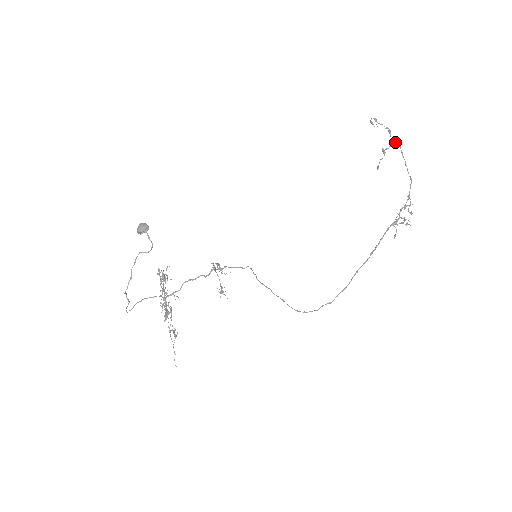
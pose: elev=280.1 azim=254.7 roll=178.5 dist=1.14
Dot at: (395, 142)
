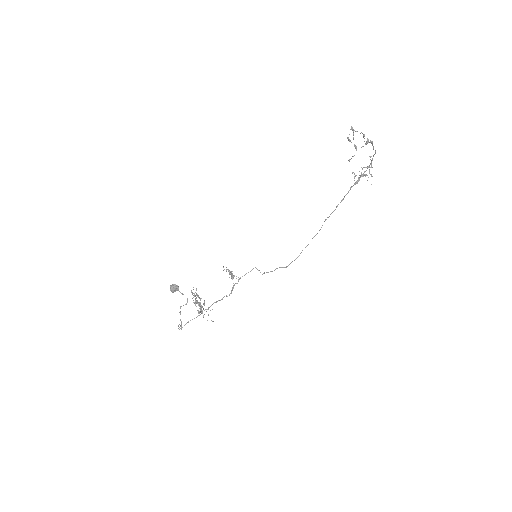
Dot at: (367, 143)
